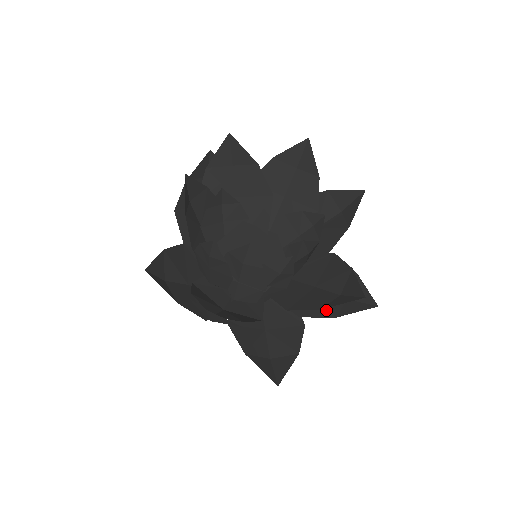
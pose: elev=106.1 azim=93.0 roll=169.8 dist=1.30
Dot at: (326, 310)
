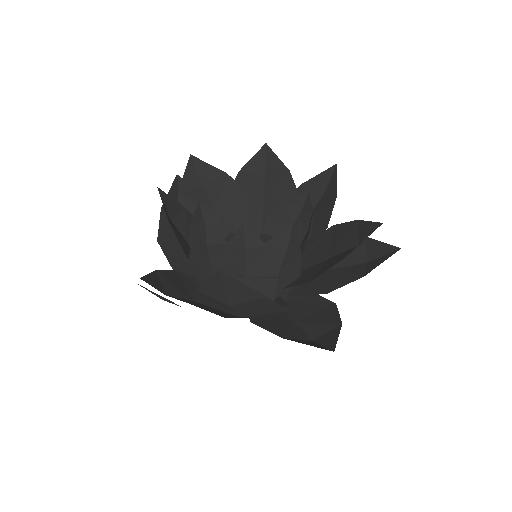
Dot at: (350, 277)
